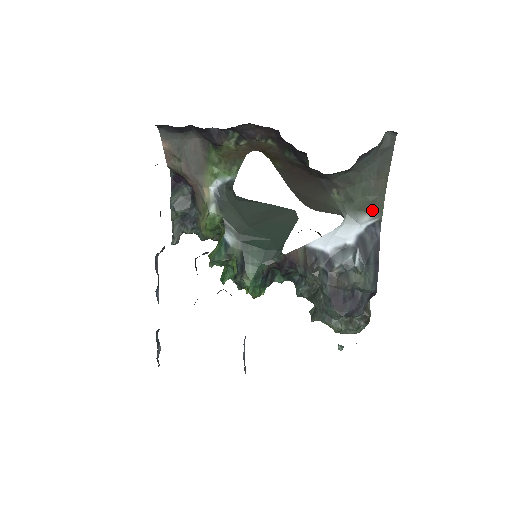
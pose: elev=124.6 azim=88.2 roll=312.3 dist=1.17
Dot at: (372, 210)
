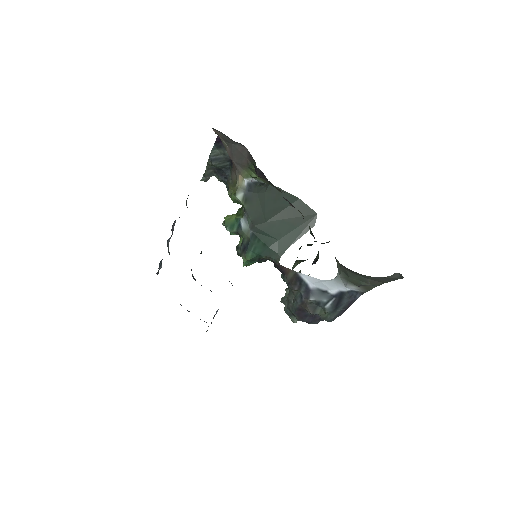
Dot at: (361, 287)
